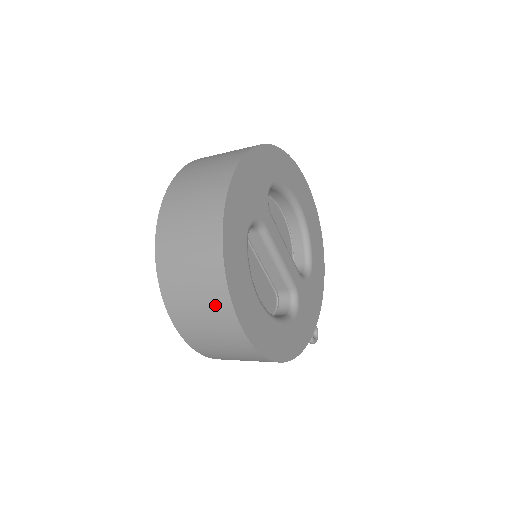
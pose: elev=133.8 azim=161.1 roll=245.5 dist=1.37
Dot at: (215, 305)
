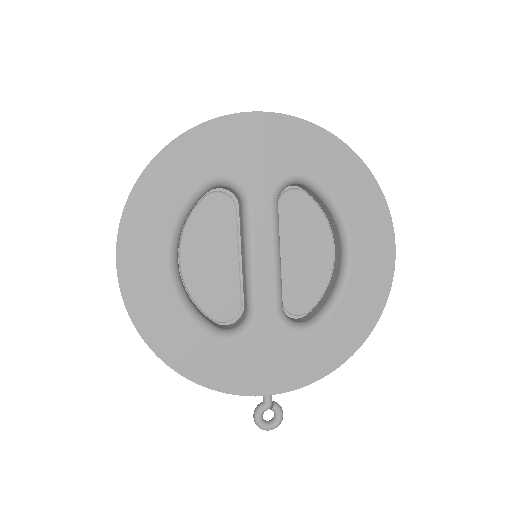
Dot at: occluded
